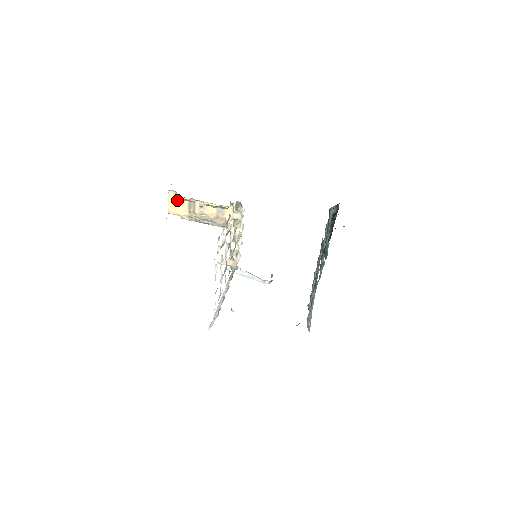
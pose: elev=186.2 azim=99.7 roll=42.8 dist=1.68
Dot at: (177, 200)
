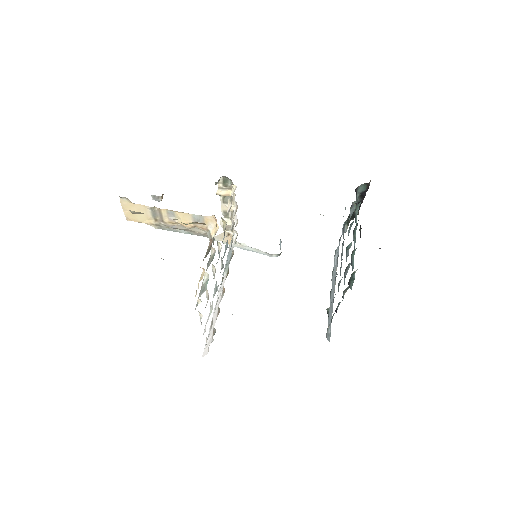
Dot at: (135, 208)
